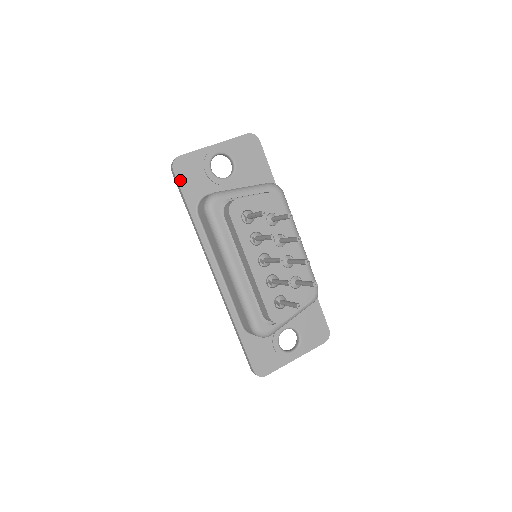
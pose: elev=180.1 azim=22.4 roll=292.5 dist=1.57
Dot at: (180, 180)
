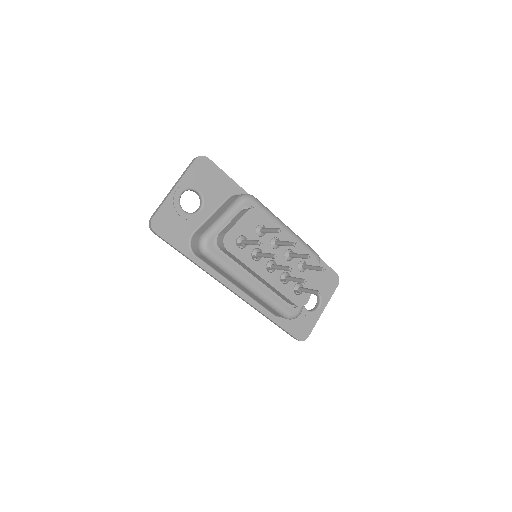
Dot at: (165, 237)
